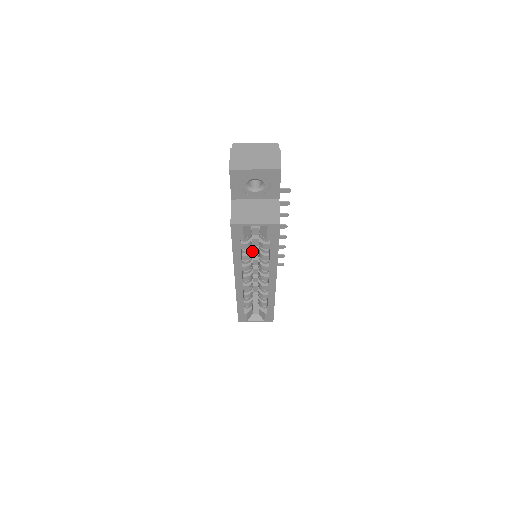
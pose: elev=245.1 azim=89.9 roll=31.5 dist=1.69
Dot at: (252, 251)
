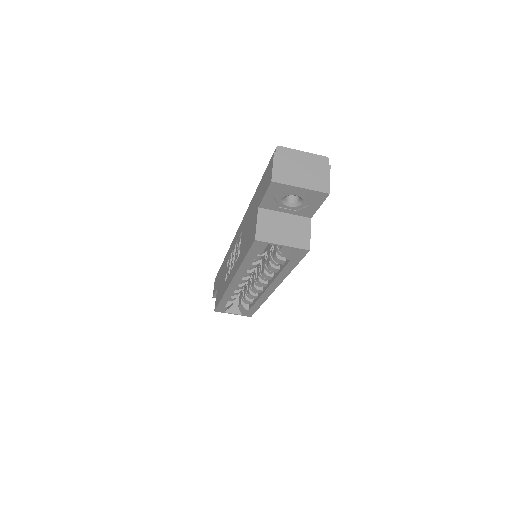
Dot at: occluded
